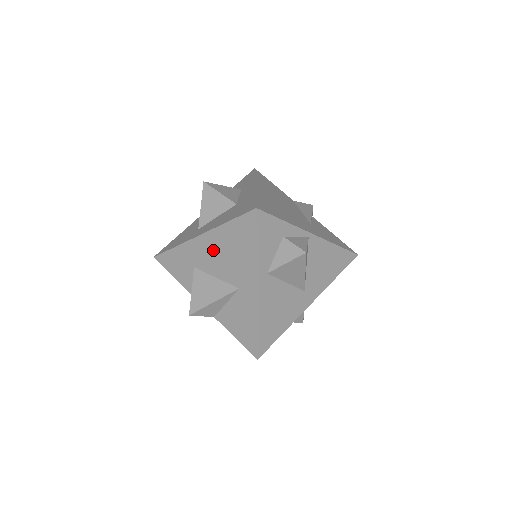
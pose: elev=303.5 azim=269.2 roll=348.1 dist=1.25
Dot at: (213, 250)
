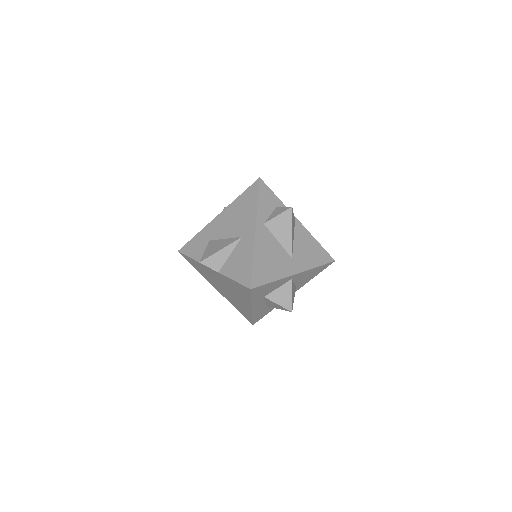
Dot at: (226, 220)
